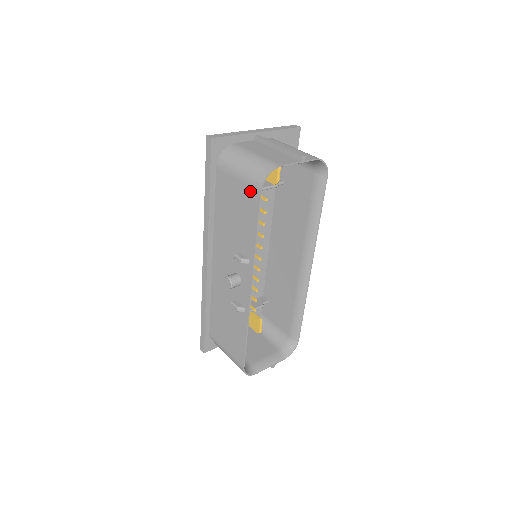
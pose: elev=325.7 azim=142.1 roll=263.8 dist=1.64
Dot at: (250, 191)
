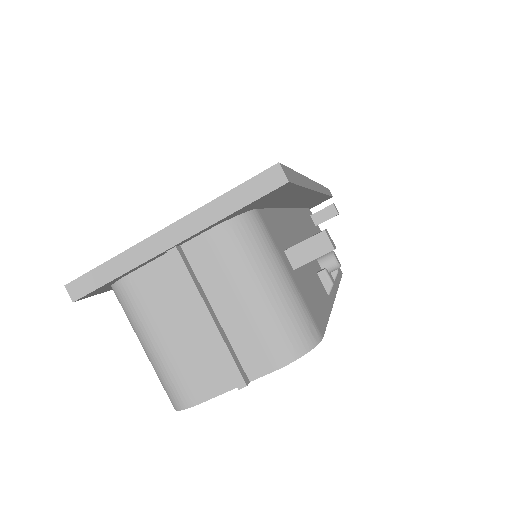
Dot at: occluded
